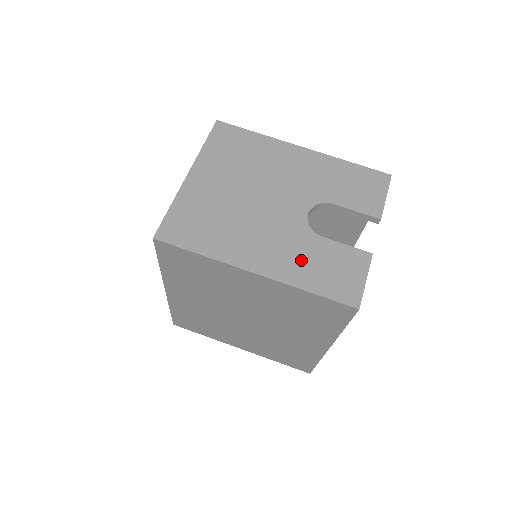
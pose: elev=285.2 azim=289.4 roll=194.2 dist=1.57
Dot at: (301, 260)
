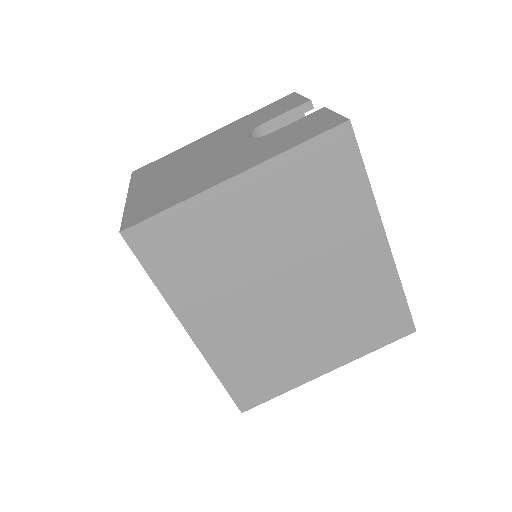
Dot at: (268, 147)
